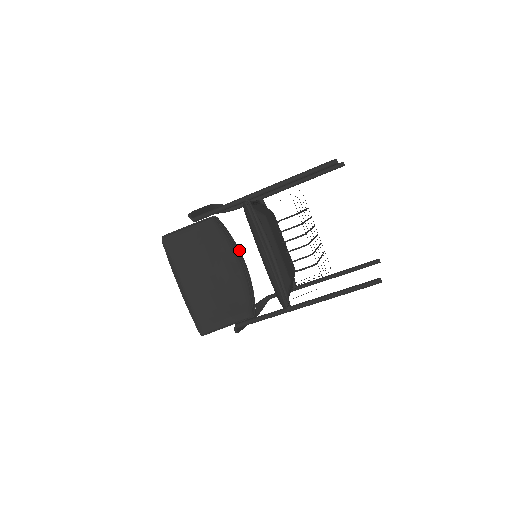
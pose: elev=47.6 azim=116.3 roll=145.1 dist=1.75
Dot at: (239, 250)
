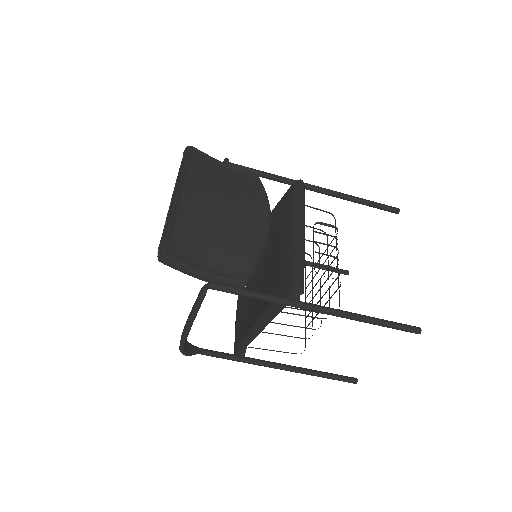
Dot at: (270, 210)
